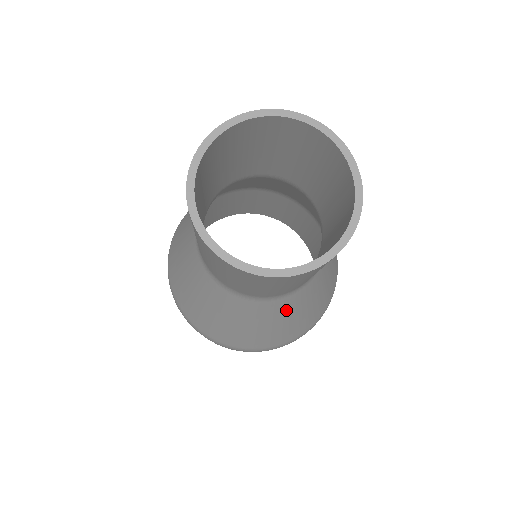
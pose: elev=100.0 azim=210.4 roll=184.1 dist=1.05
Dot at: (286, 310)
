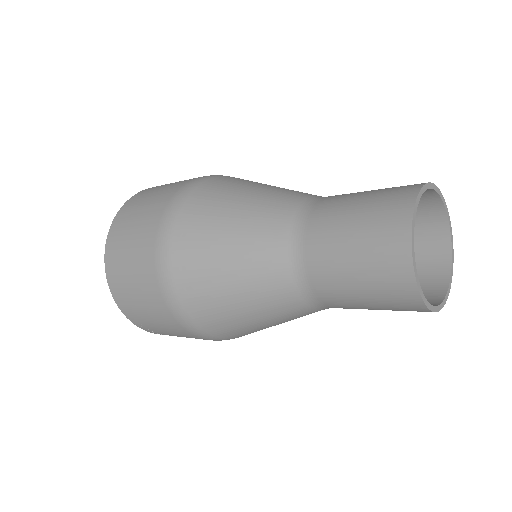
Dot at: (289, 316)
